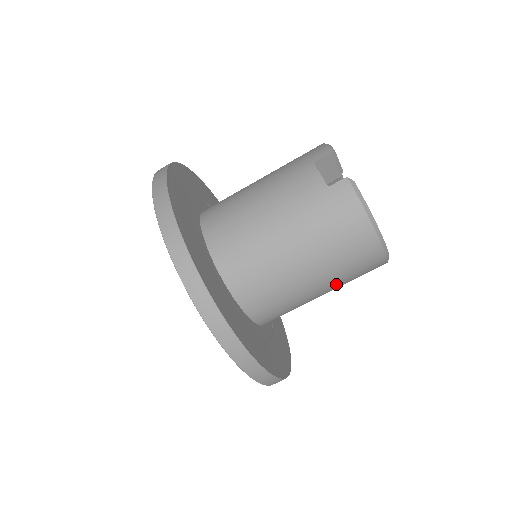
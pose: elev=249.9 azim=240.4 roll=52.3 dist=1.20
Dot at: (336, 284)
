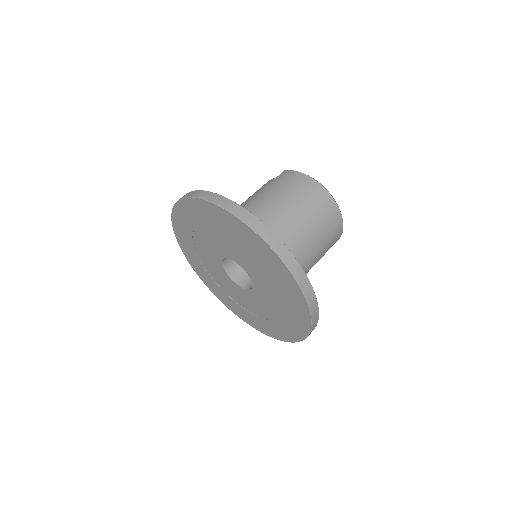
Dot at: (313, 225)
